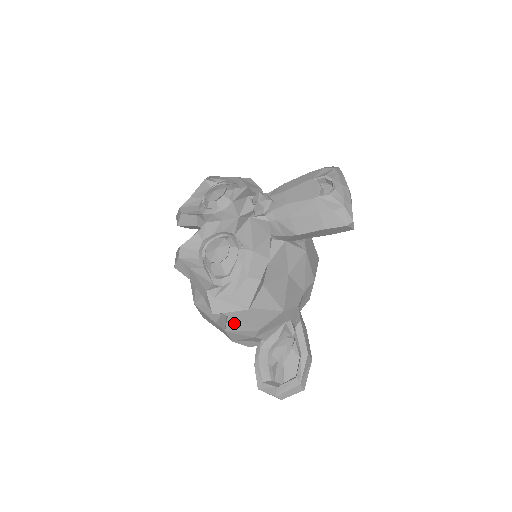
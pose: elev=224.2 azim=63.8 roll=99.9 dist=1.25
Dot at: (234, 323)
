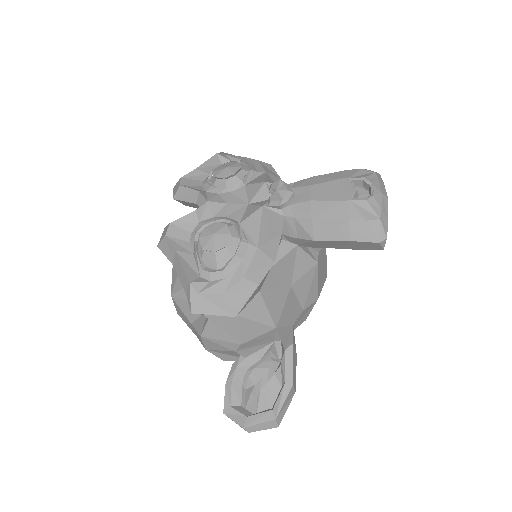
Dot at: (214, 329)
